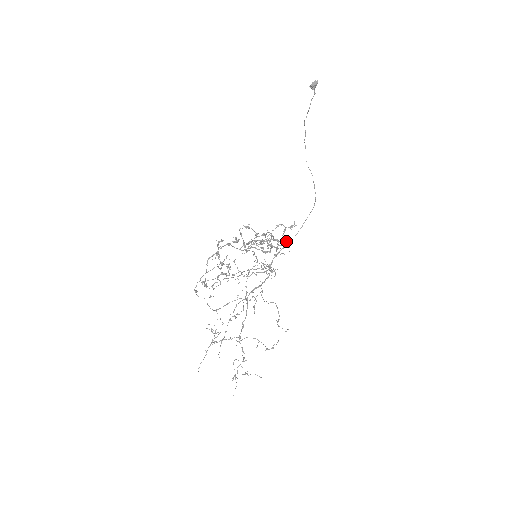
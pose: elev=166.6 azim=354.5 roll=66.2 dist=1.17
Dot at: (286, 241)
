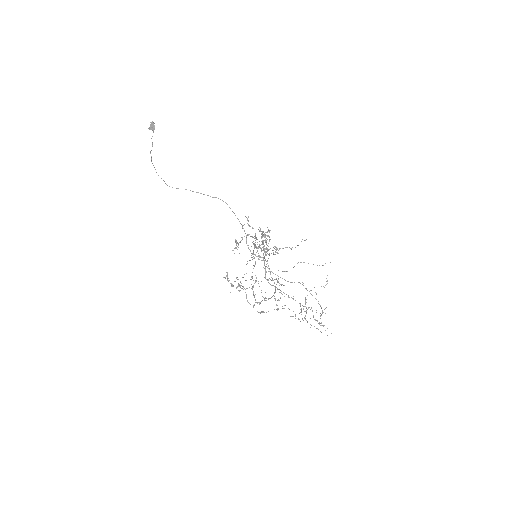
Dot at: occluded
